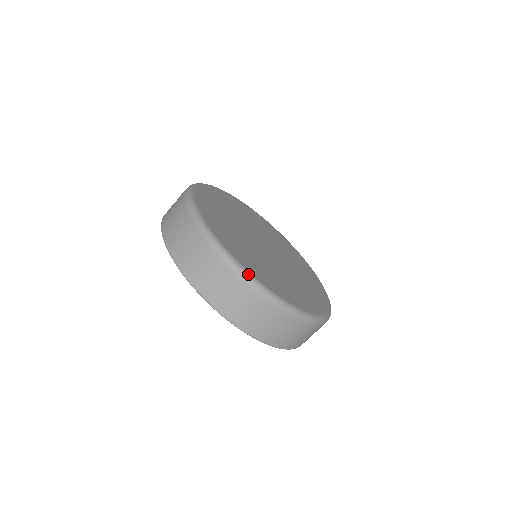
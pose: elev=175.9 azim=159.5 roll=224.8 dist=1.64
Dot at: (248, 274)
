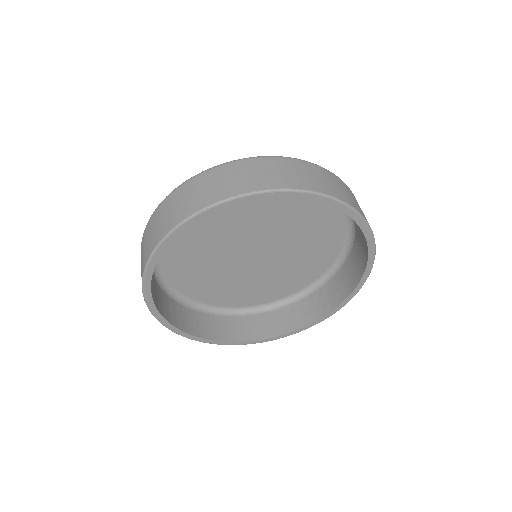
Dot at: occluded
